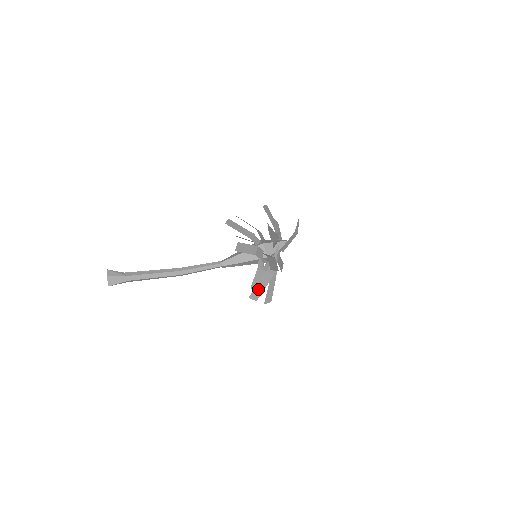
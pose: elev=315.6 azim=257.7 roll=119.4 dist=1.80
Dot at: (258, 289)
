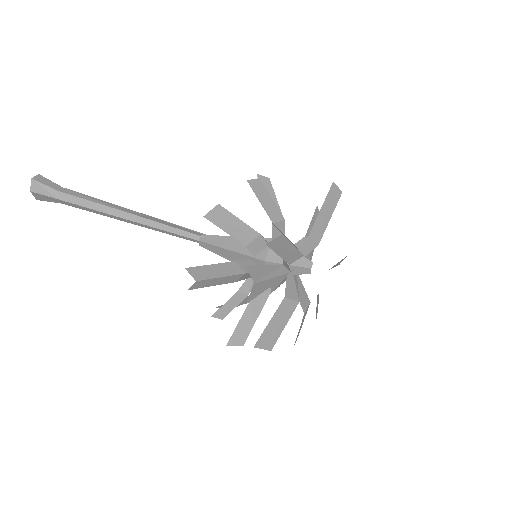
Dot at: occluded
